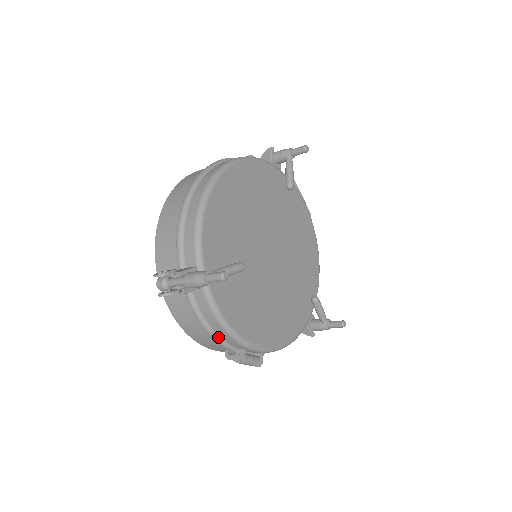
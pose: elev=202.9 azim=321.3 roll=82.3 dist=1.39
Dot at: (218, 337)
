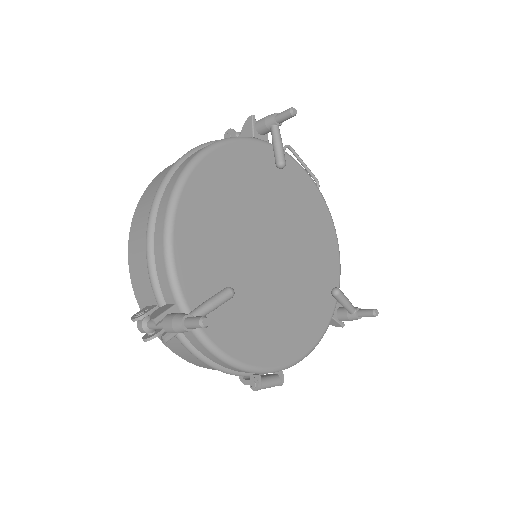
Dot at: (224, 369)
